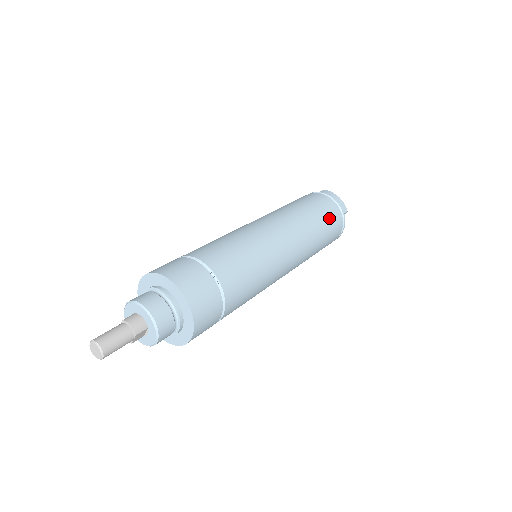
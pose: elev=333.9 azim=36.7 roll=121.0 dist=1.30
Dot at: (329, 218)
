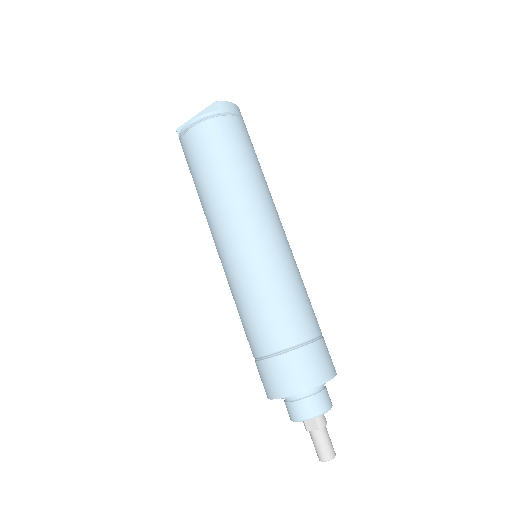
Dot at: occluded
